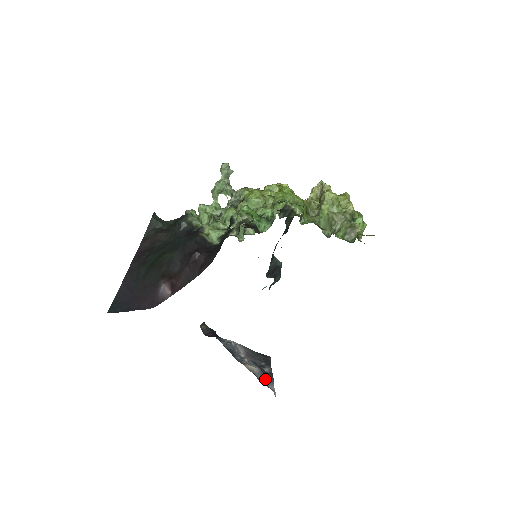
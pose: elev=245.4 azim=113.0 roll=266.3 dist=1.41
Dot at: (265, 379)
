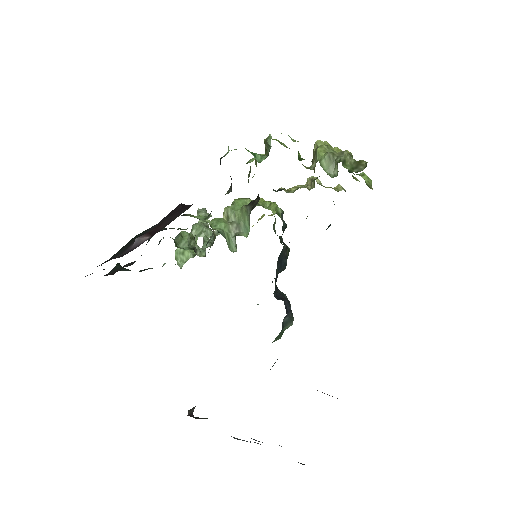
Dot at: occluded
